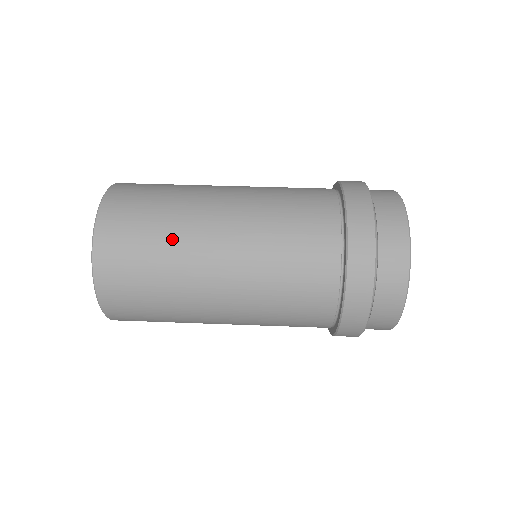
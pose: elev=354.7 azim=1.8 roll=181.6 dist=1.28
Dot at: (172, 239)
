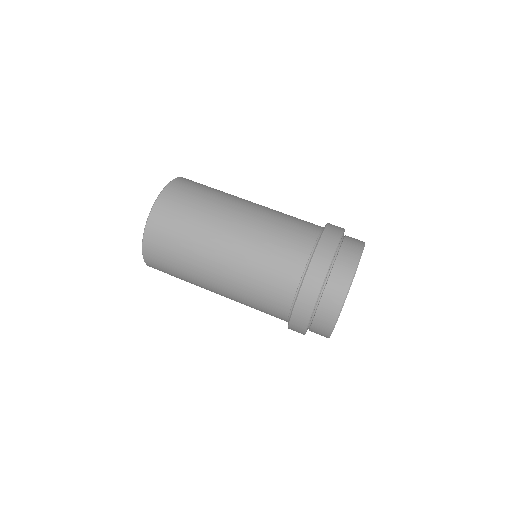
Dot at: (188, 268)
